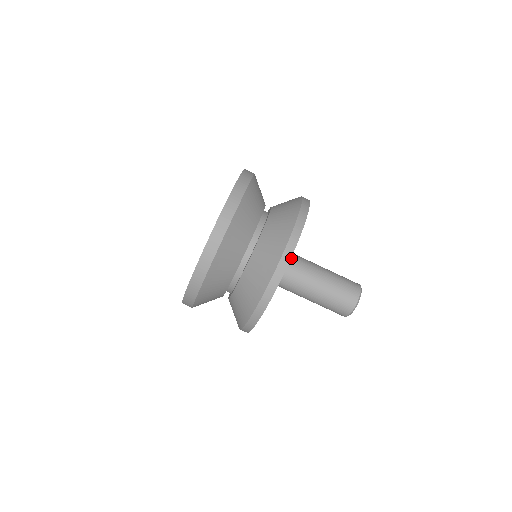
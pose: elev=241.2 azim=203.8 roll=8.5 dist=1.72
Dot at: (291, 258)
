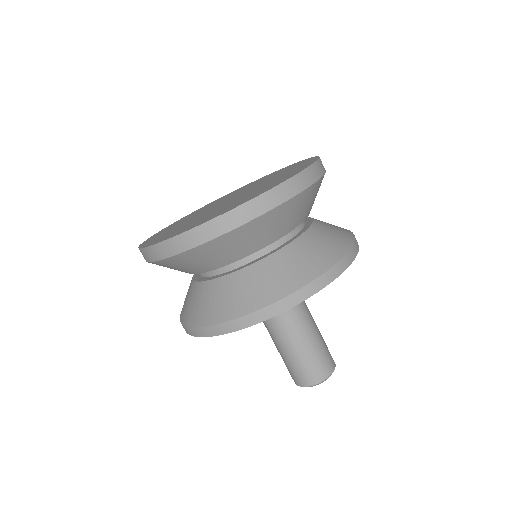
Dot at: occluded
